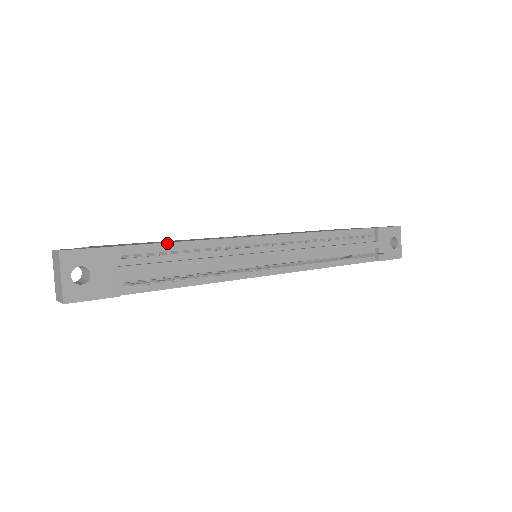
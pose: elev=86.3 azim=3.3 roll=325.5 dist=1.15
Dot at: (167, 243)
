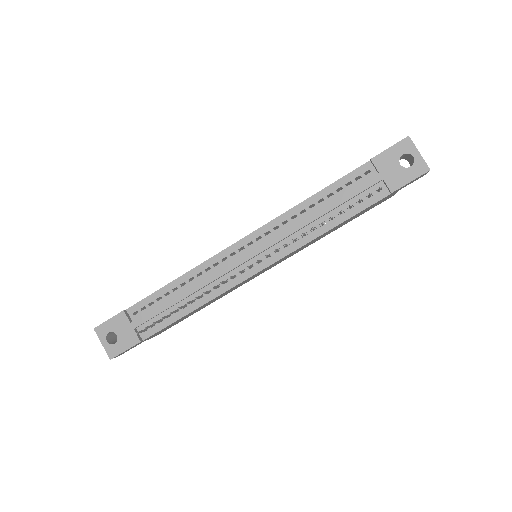
Dot at: (159, 290)
